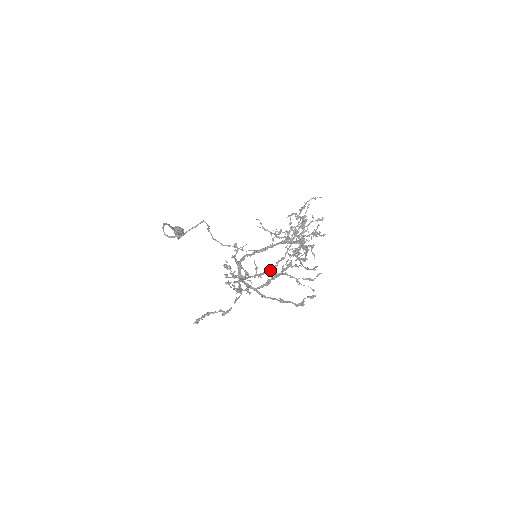
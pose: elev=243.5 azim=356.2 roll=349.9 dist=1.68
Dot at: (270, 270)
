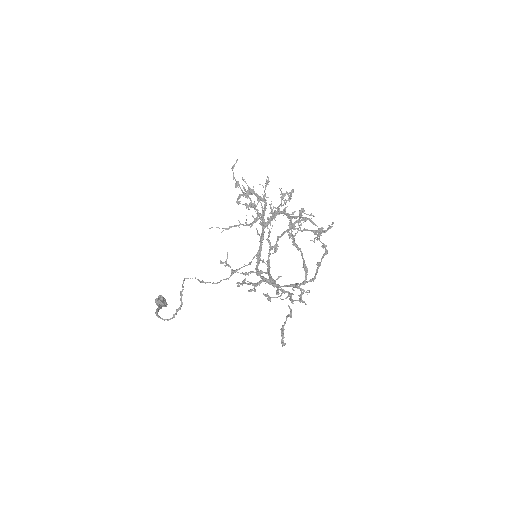
Dot at: (270, 250)
